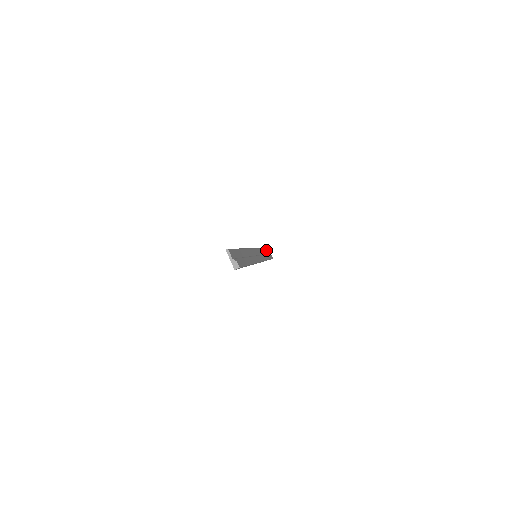
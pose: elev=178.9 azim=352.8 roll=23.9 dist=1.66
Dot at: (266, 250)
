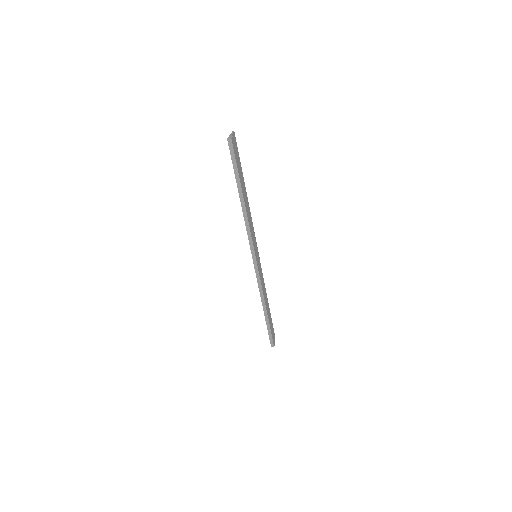
Dot at: (273, 331)
